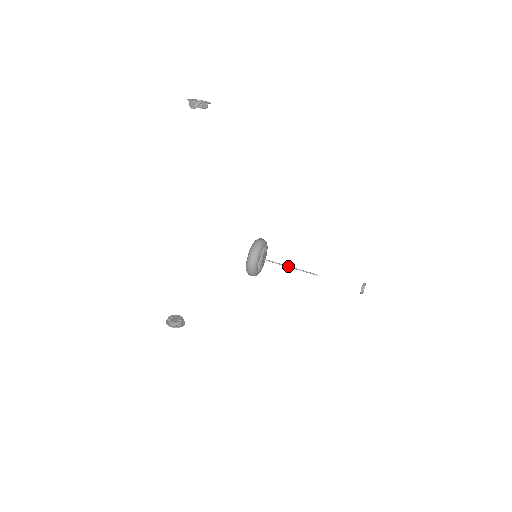
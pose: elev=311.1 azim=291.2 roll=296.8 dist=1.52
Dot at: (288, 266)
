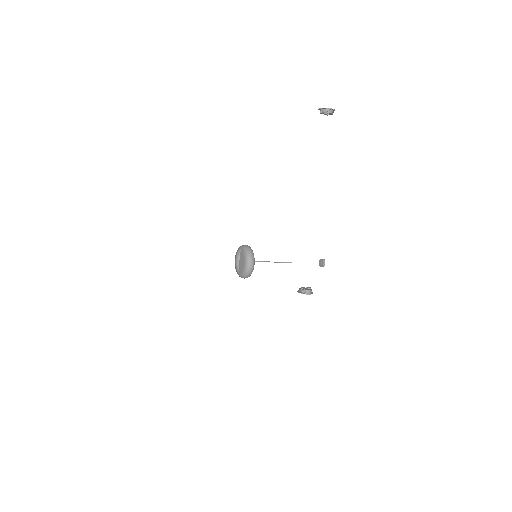
Dot at: occluded
